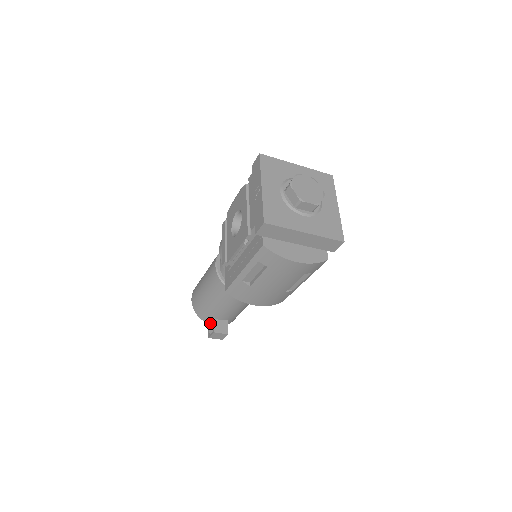
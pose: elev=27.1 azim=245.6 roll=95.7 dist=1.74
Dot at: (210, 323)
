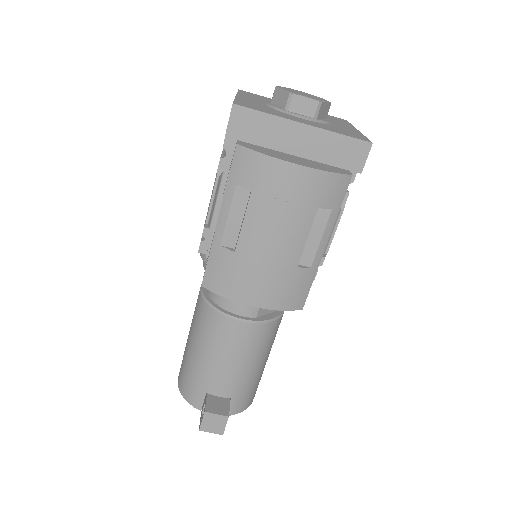
Dot at: (203, 406)
